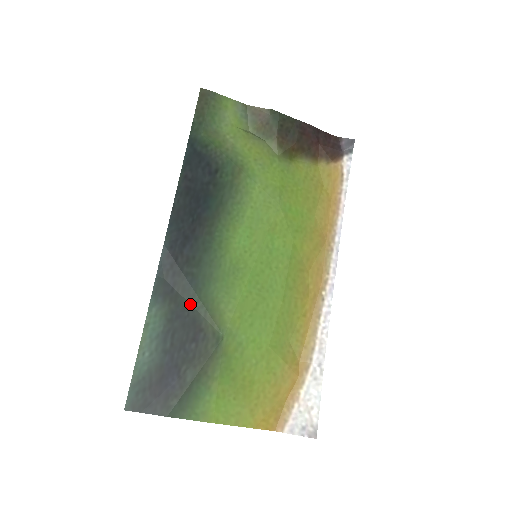
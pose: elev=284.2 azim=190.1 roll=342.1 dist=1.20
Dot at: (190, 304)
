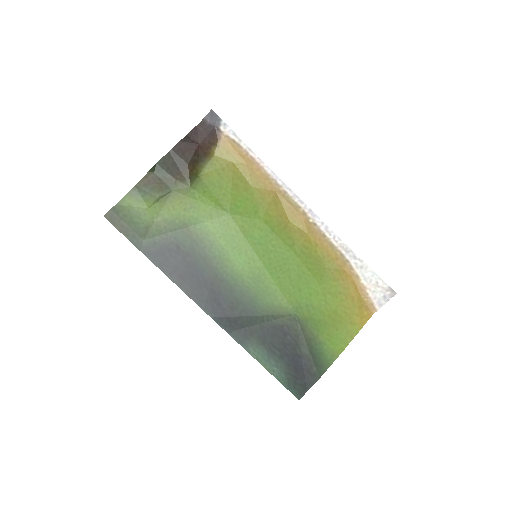
Dot at: (261, 324)
